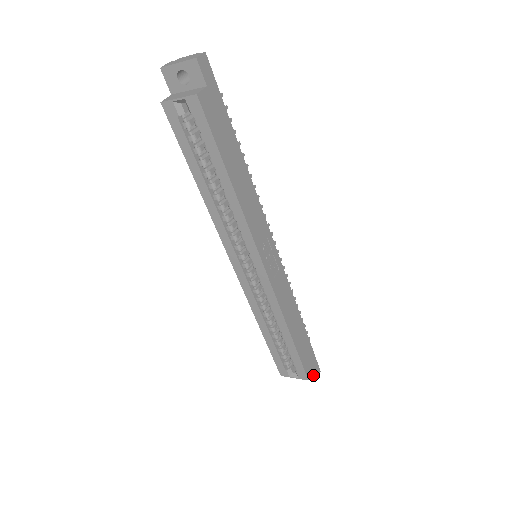
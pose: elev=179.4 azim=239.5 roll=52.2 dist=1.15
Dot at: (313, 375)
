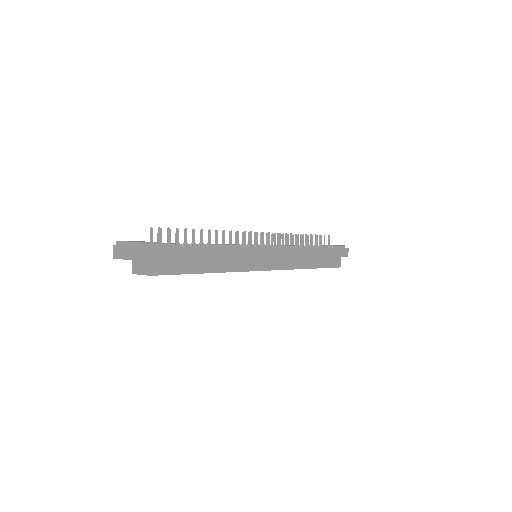
Dot at: occluded
